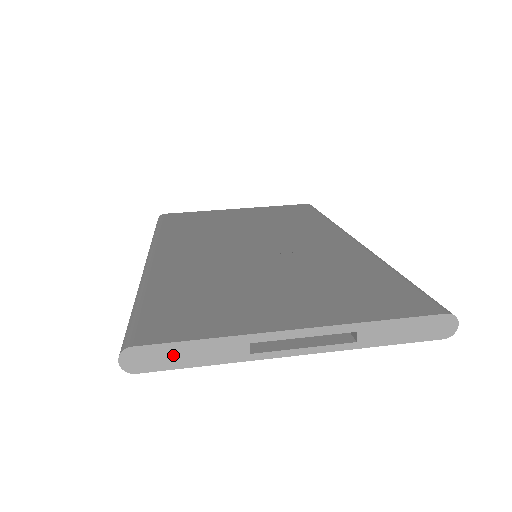
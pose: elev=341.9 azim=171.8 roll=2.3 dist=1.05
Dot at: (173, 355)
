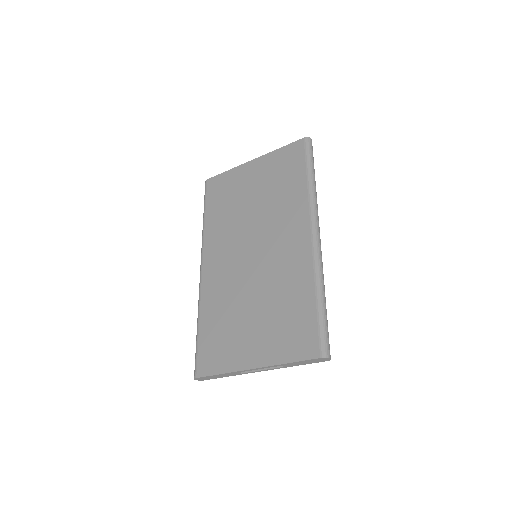
Dot at: (212, 377)
